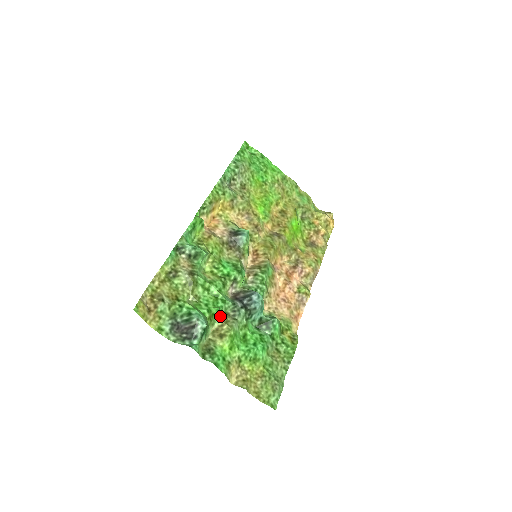
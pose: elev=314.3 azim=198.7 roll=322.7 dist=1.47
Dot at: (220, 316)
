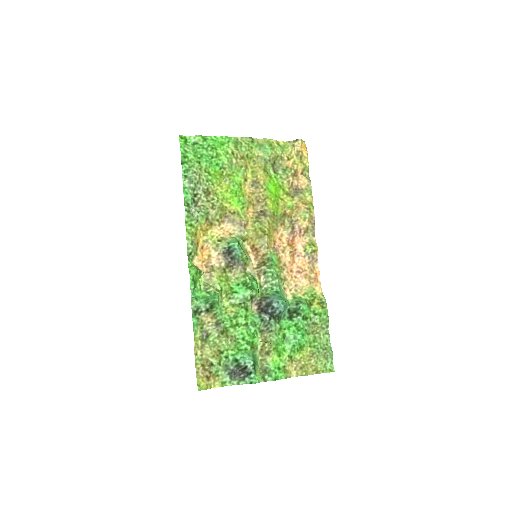
Dot at: (258, 338)
